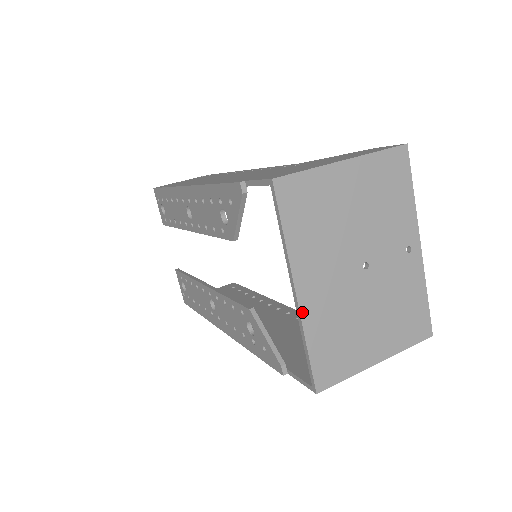
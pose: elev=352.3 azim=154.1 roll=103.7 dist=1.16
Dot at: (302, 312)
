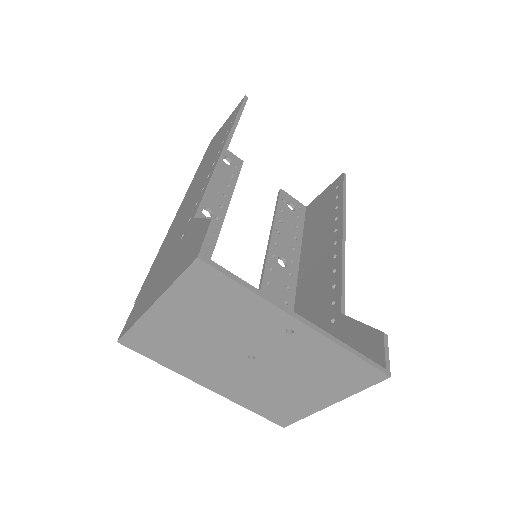
Dot at: (223, 395)
